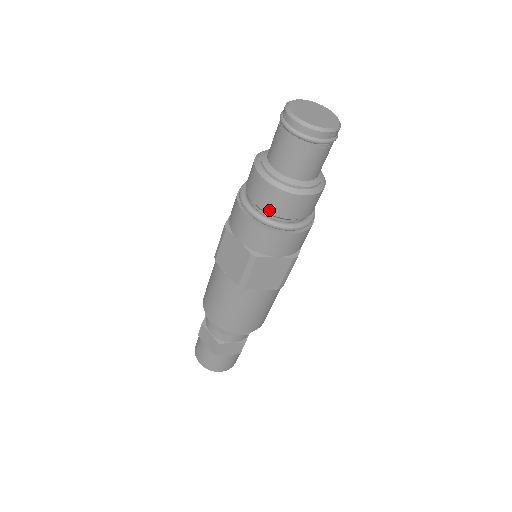
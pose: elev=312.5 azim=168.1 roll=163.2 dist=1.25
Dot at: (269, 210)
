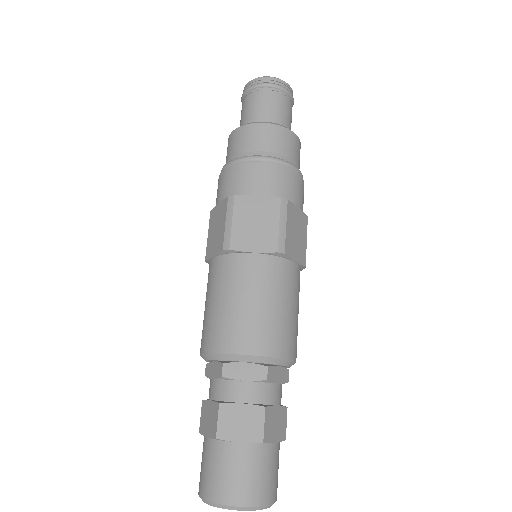
Dot at: (278, 150)
